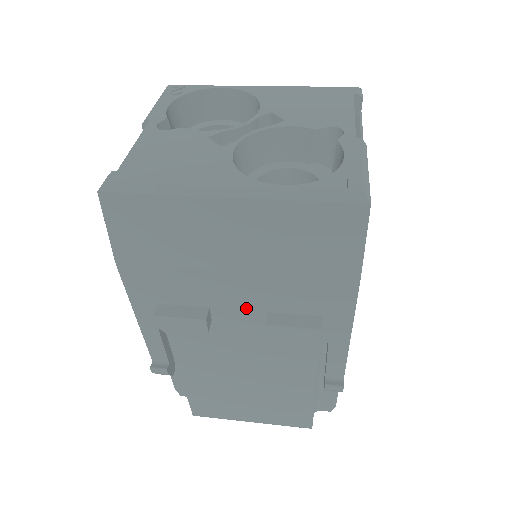
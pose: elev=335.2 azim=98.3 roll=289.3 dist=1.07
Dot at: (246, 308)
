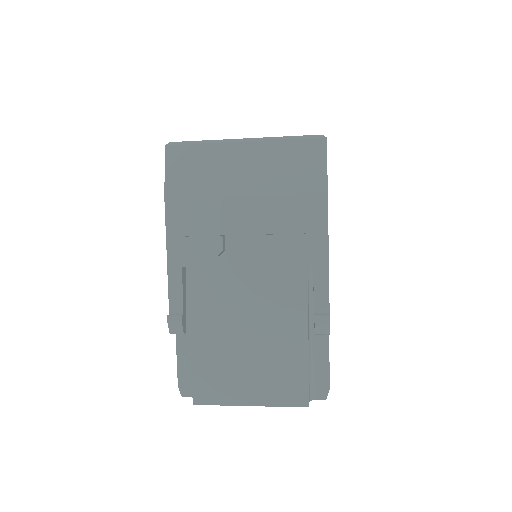
Dot at: (251, 232)
